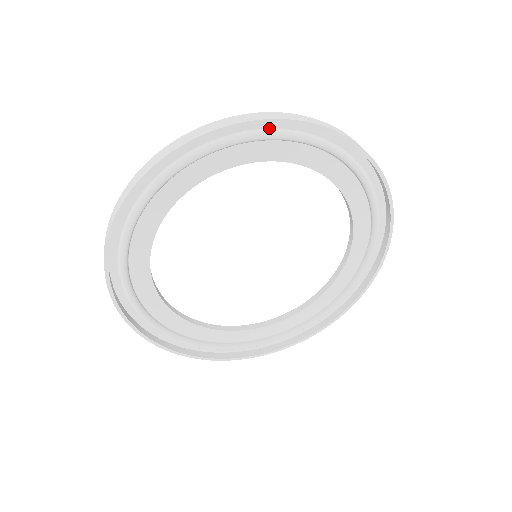
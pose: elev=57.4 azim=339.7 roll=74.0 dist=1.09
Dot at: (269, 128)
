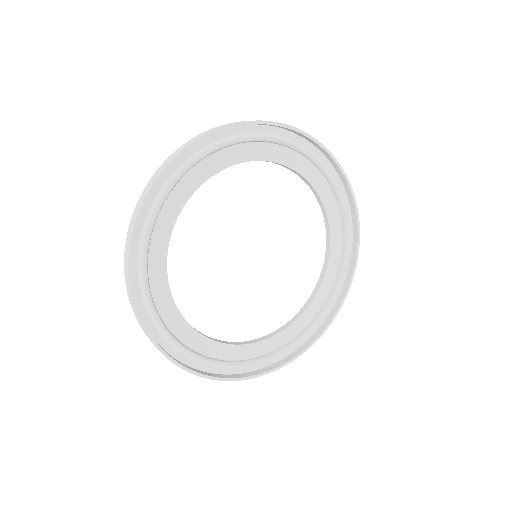
Dot at: (191, 155)
